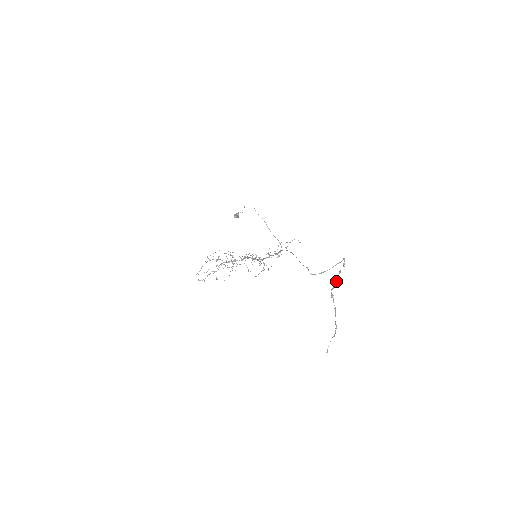
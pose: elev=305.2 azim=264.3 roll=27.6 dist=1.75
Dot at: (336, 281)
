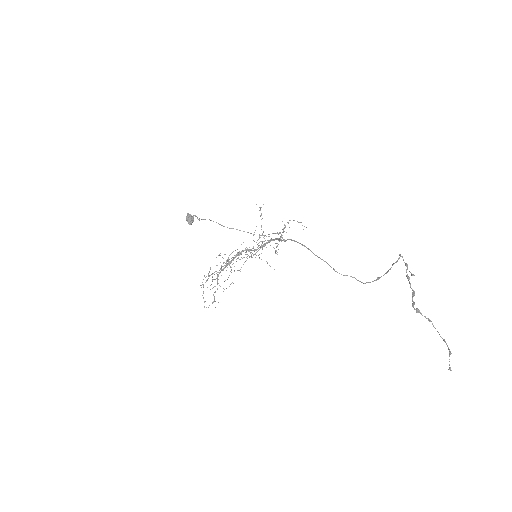
Dot at: (412, 294)
